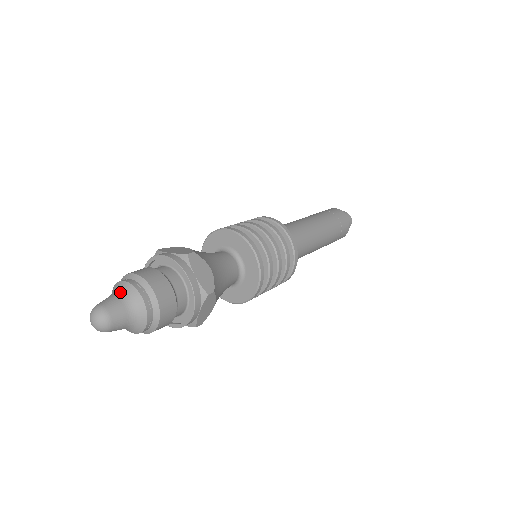
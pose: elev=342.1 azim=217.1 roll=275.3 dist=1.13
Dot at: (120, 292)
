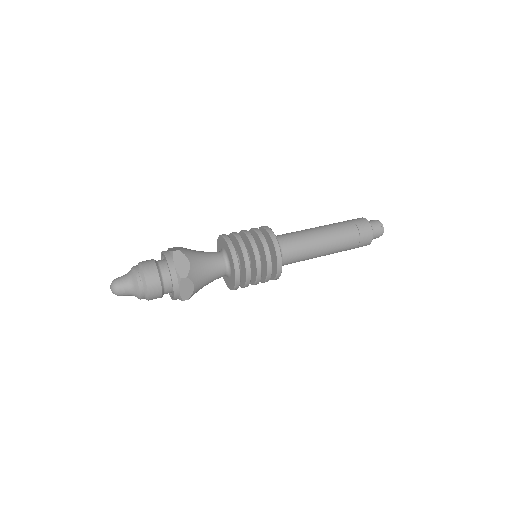
Dot at: (128, 273)
